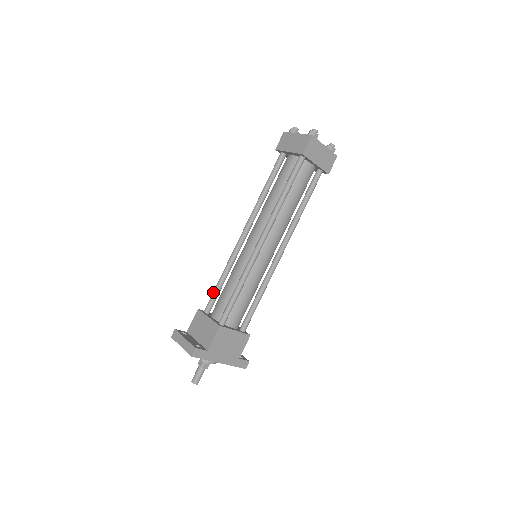
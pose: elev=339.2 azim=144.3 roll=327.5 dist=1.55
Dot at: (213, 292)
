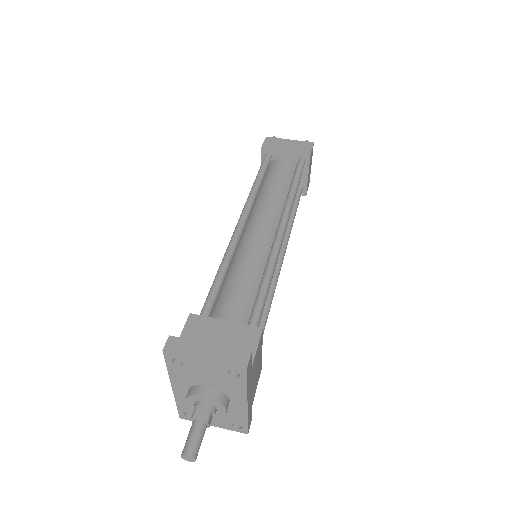
Dot at: (212, 290)
